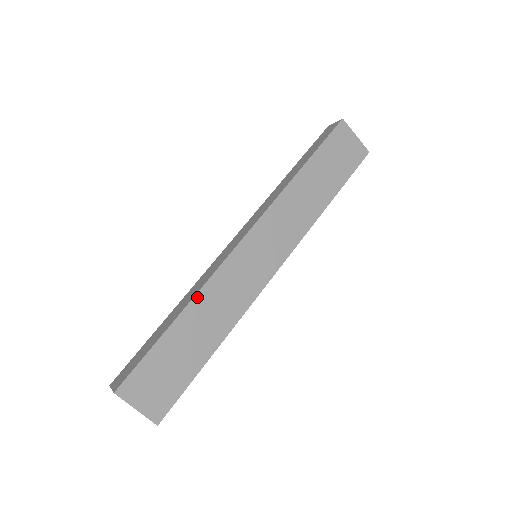
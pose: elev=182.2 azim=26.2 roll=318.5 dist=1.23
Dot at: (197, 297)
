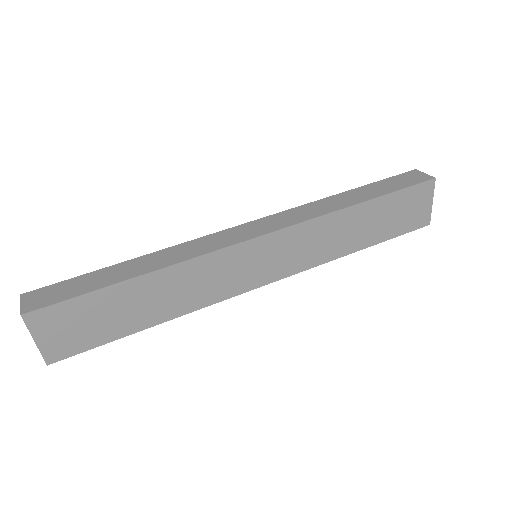
Dot at: (172, 268)
